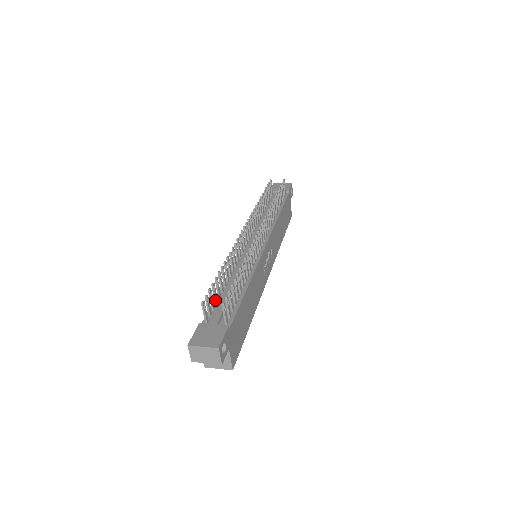
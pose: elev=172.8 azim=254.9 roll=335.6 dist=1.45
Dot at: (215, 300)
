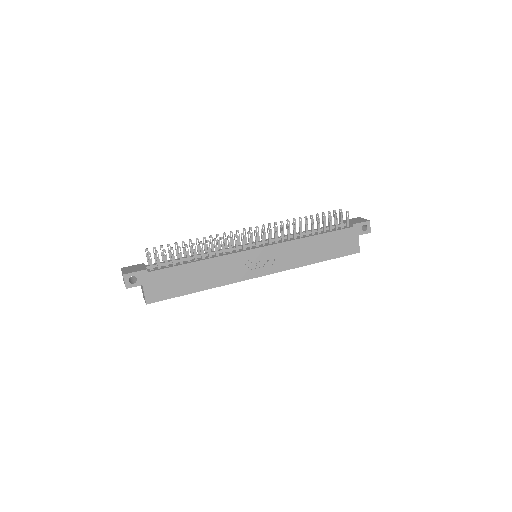
Dot at: (170, 258)
